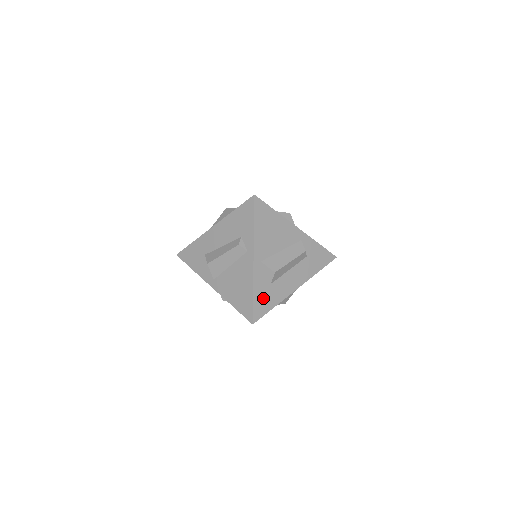
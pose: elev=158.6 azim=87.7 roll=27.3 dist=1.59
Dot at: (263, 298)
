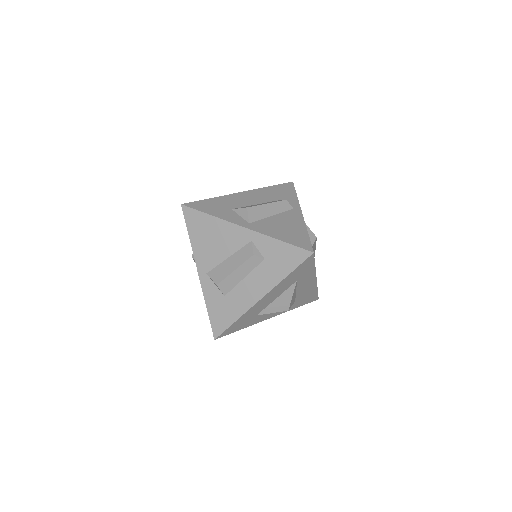
Dot at: (219, 312)
